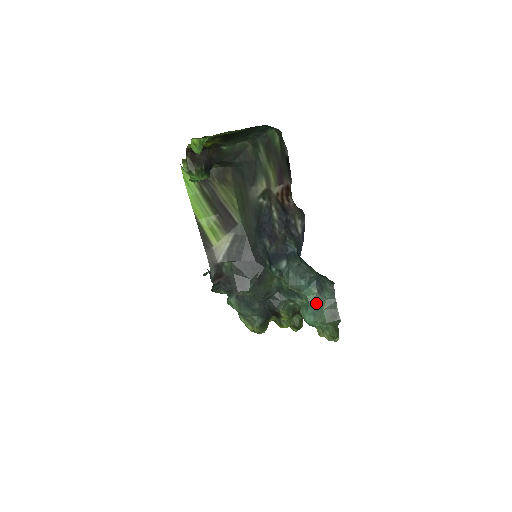
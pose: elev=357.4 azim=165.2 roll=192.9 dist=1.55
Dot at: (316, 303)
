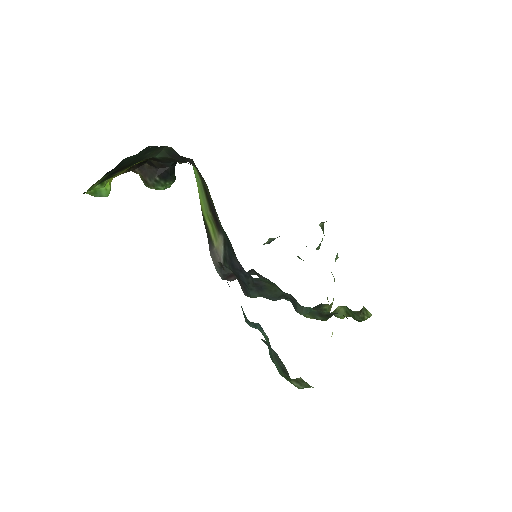
Dot at: (269, 348)
